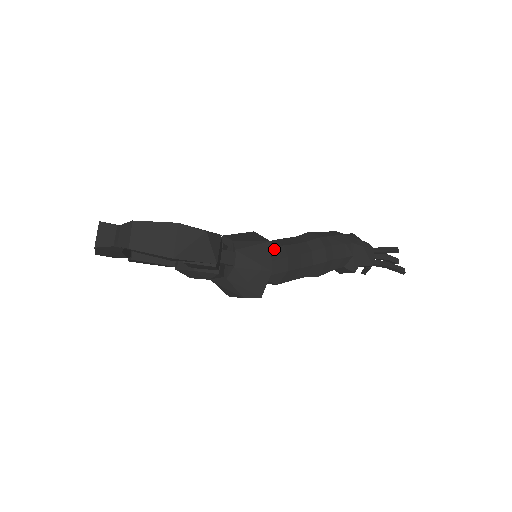
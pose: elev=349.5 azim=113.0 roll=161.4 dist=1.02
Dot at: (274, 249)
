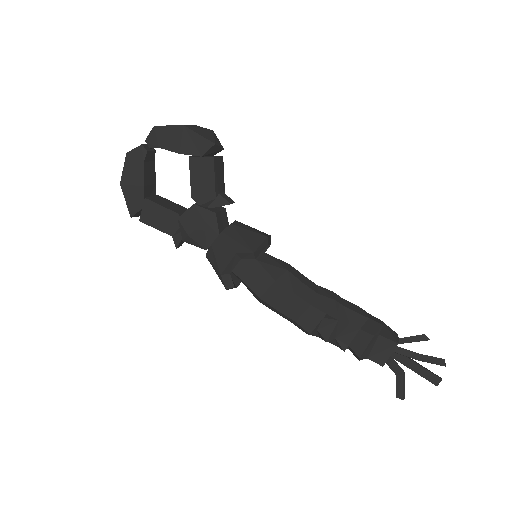
Dot at: occluded
